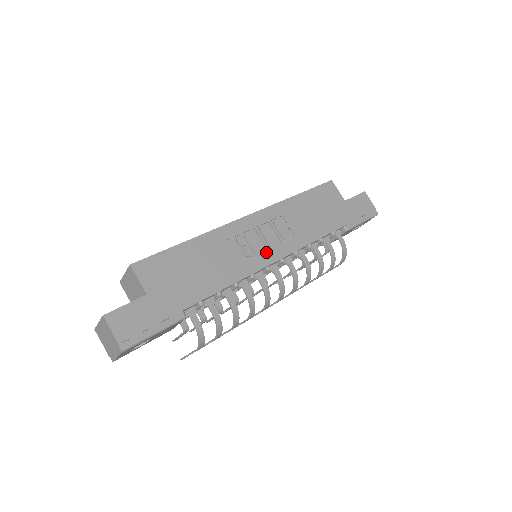
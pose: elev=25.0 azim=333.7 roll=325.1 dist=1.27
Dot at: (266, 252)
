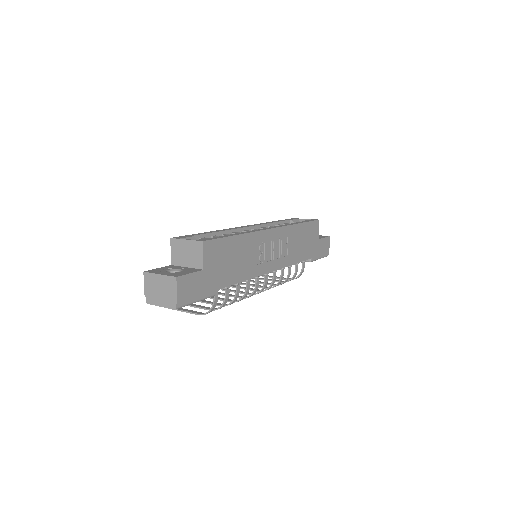
Dot at: (270, 262)
